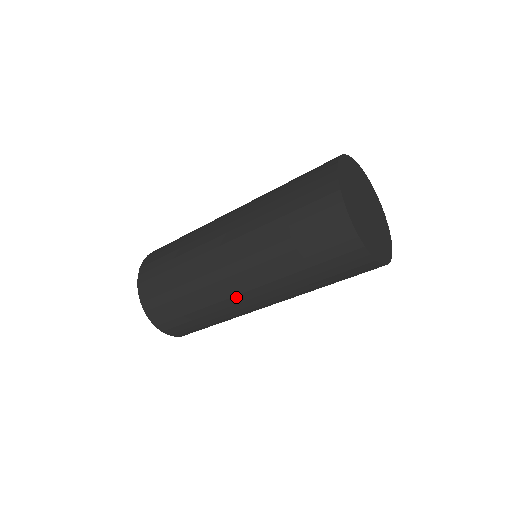
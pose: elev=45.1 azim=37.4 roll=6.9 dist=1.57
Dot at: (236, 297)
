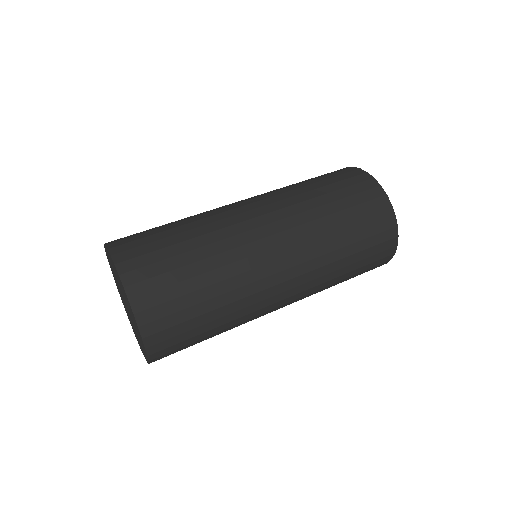
Dot at: (274, 304)
